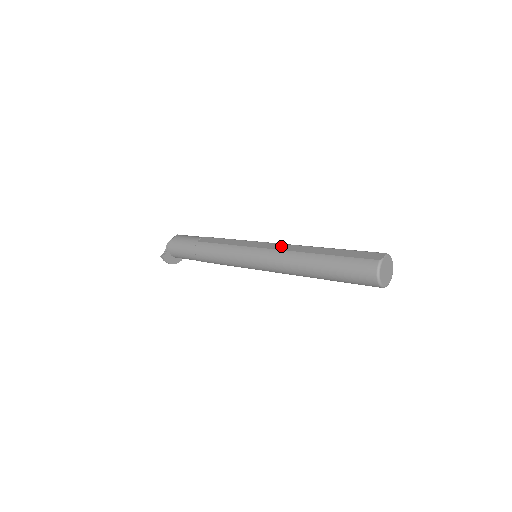
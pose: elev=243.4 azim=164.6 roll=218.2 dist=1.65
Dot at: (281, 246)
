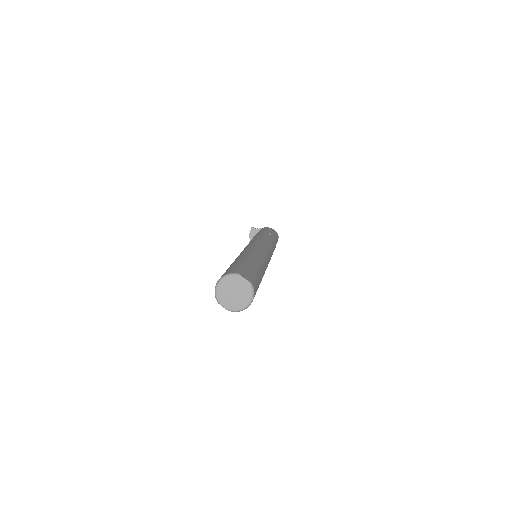
Dot at: (261, 252)
